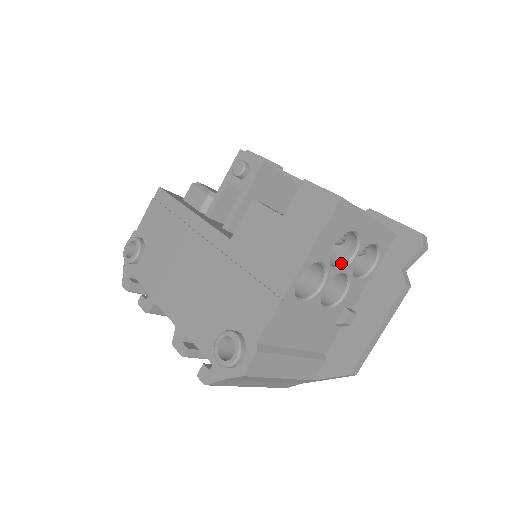
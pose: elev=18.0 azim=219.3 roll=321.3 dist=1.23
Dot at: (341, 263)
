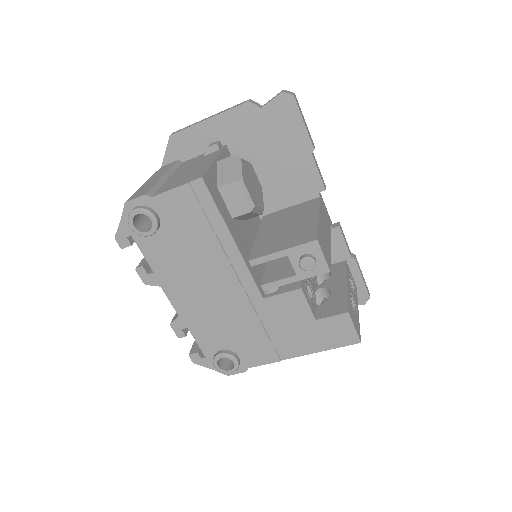
Dot at: occluded
